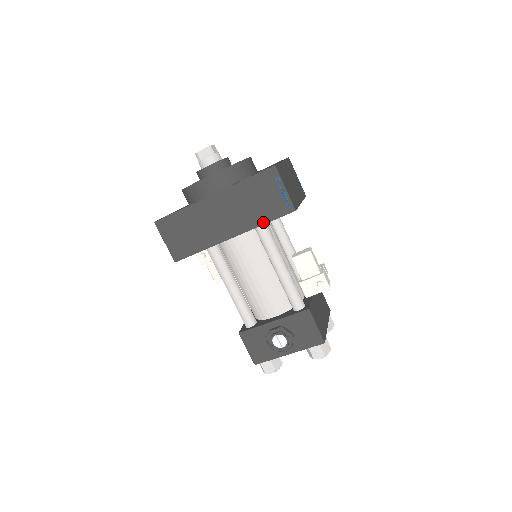
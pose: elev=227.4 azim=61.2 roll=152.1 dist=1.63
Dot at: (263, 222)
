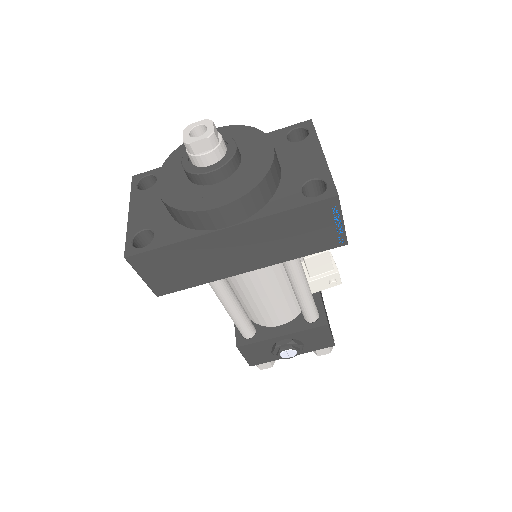
Dot at: (299, 255)
